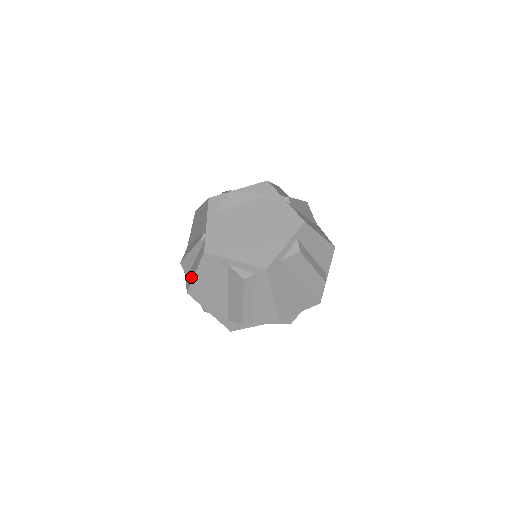
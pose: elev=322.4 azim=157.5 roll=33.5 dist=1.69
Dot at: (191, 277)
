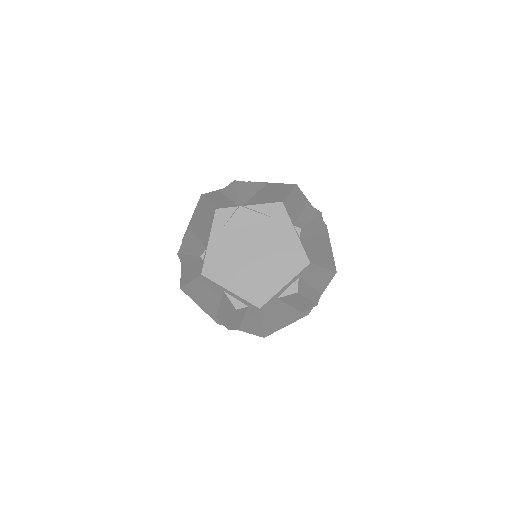
Dot at: (186, 278)
